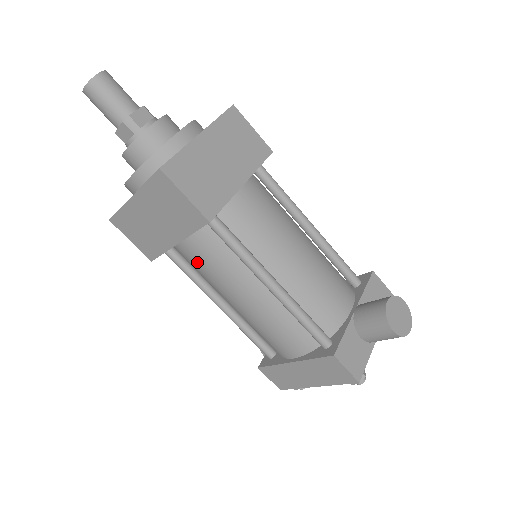
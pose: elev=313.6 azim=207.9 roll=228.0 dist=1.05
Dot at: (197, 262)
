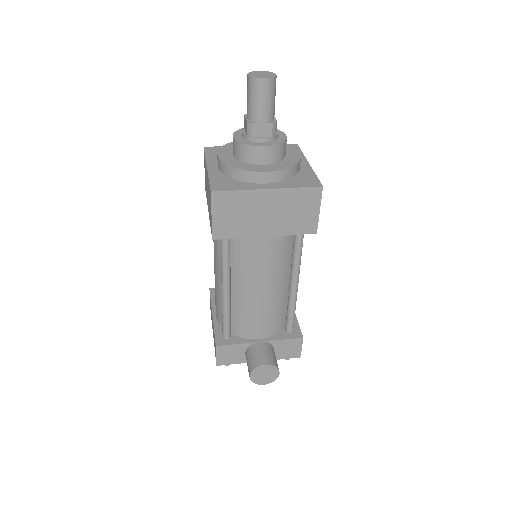
Dot at: occluded
